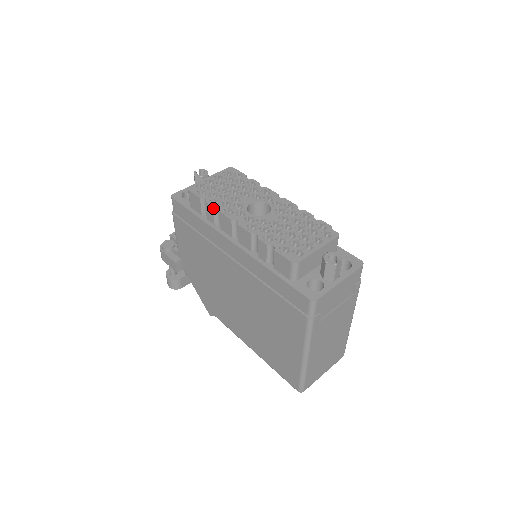
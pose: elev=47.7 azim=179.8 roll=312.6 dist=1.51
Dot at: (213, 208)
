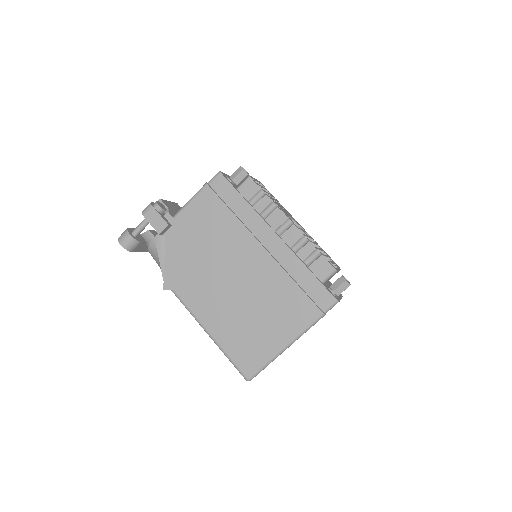
Dot at: (272, 202)
